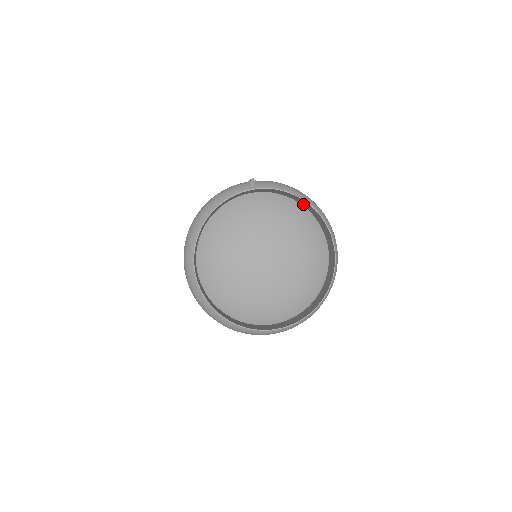
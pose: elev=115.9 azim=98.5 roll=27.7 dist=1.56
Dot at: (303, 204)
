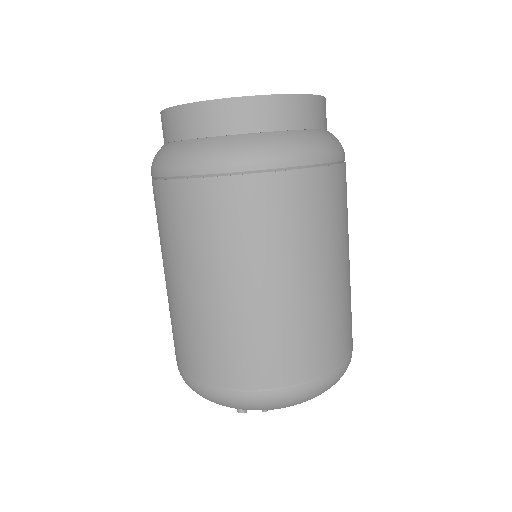
Dot at: occluded
